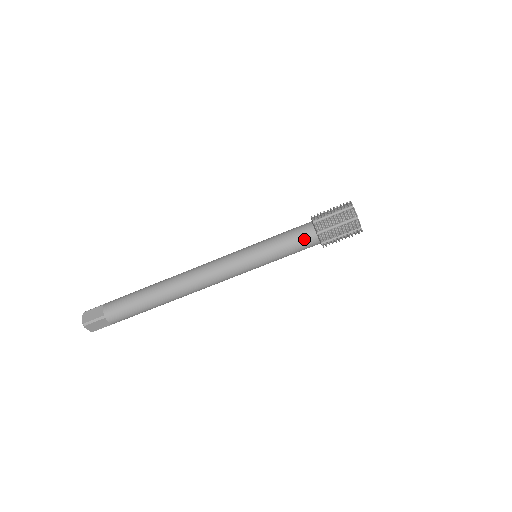
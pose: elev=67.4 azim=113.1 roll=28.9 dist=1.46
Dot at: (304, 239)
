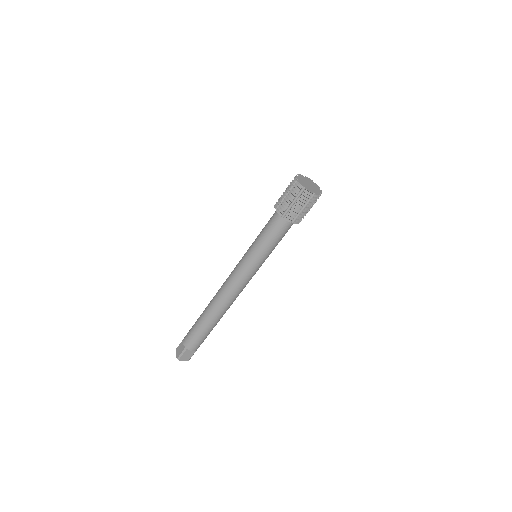
Dot at: (277, 227)
